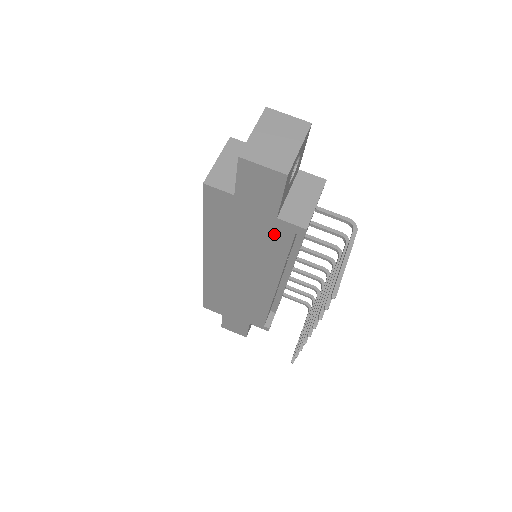
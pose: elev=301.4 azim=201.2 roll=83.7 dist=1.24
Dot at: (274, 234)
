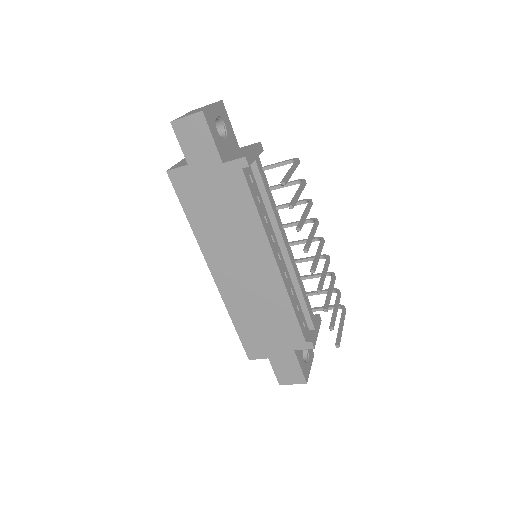
Dot at: (232, 185)
